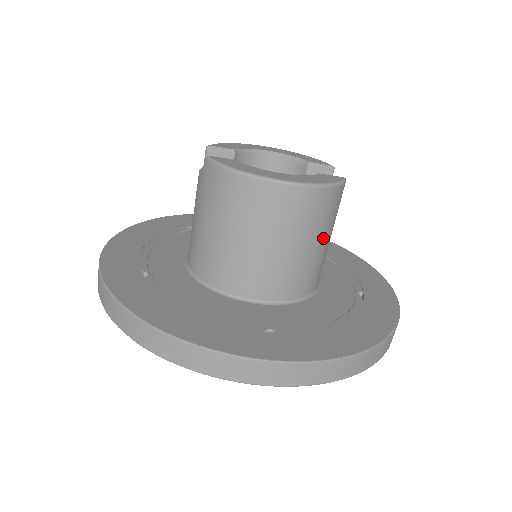
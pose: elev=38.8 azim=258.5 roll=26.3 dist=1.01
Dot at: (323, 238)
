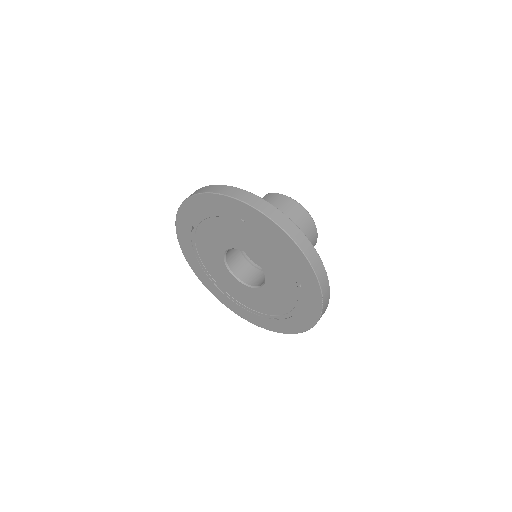
Dot at: occluded
